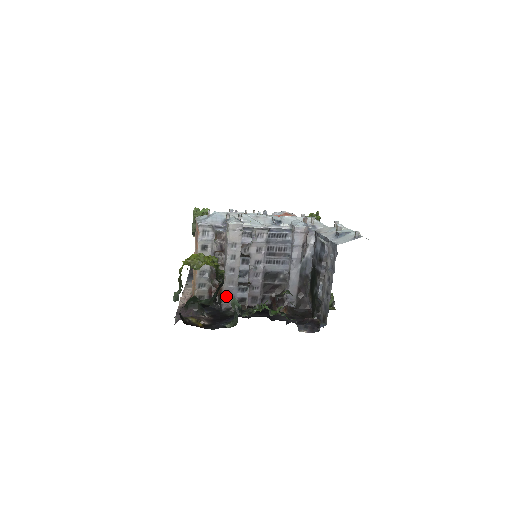
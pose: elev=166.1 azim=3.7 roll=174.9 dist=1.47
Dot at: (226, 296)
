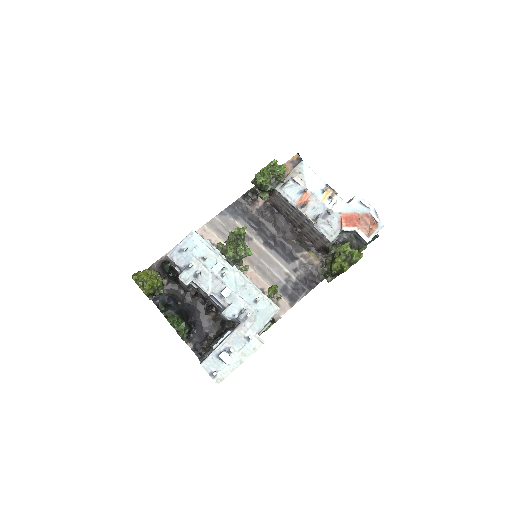
Dot at: (181, 284)
